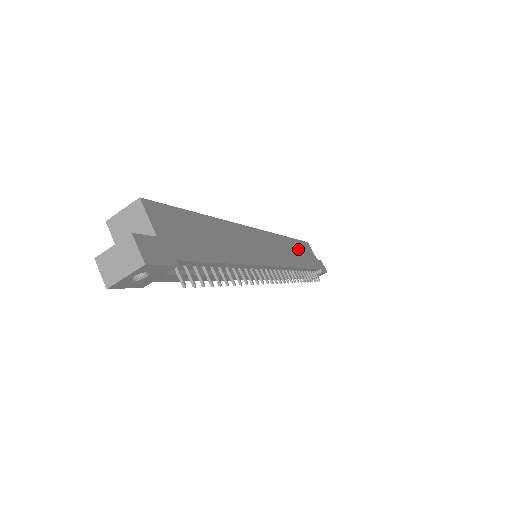
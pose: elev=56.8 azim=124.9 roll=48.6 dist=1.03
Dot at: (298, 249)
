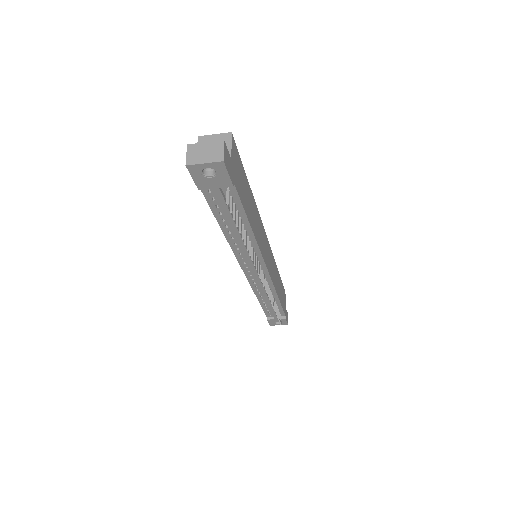
Dot at: (280, 285)
